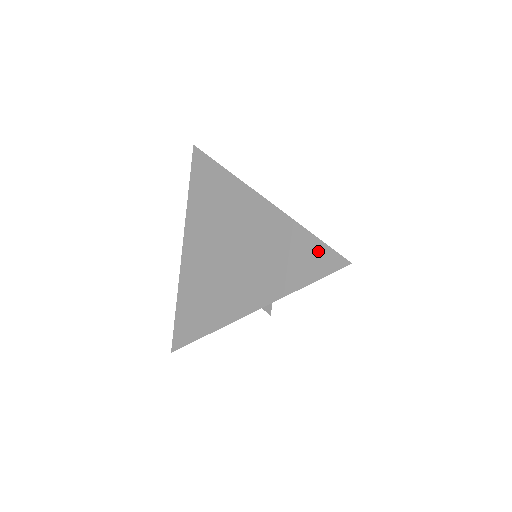
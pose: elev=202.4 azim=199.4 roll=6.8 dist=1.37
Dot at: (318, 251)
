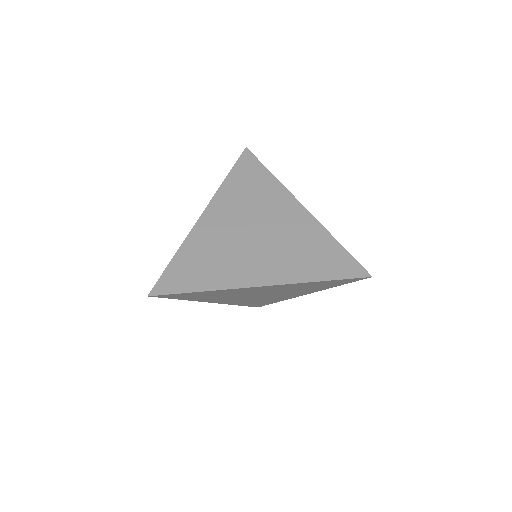
Dot at: (339, 281)
